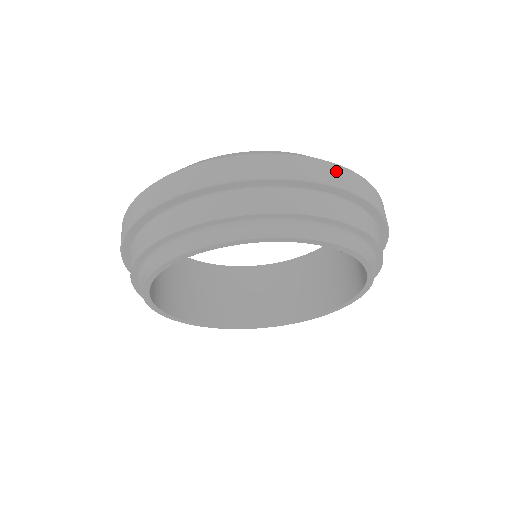
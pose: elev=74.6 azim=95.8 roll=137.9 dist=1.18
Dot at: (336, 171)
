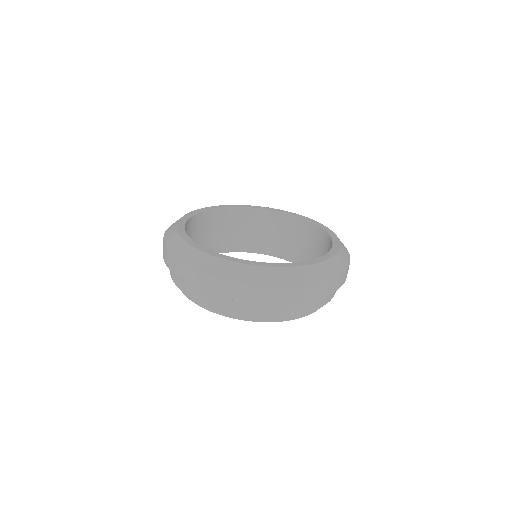
Dot at: (328, 286)
